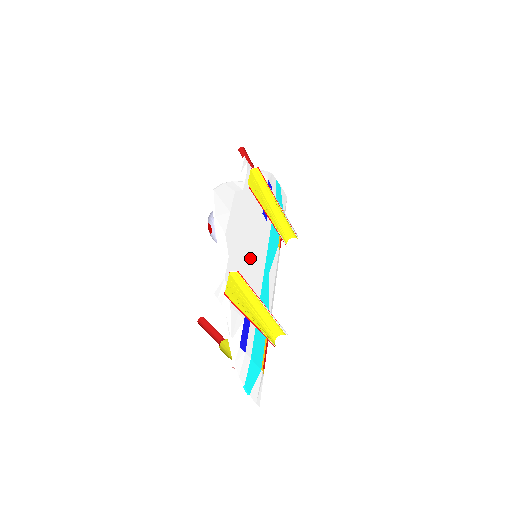
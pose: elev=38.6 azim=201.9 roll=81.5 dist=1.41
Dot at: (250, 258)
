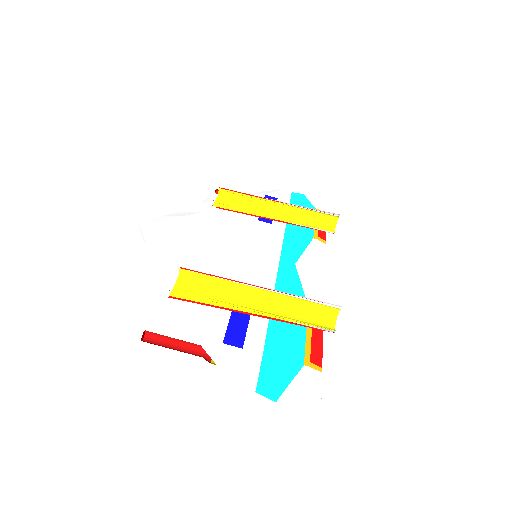
Dot at: (235, 259)
